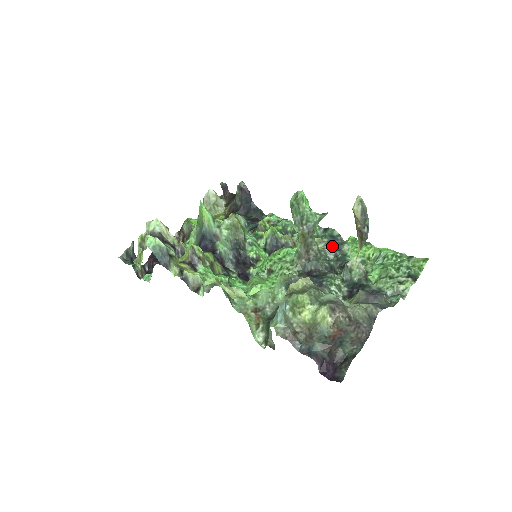
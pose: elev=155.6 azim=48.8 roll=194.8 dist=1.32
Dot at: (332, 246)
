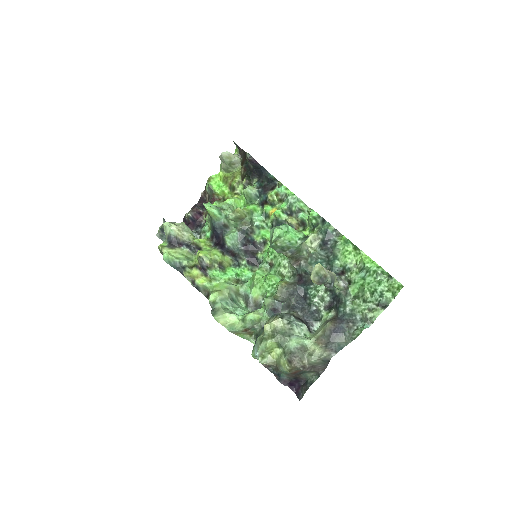
Dot at: (323, 250)
